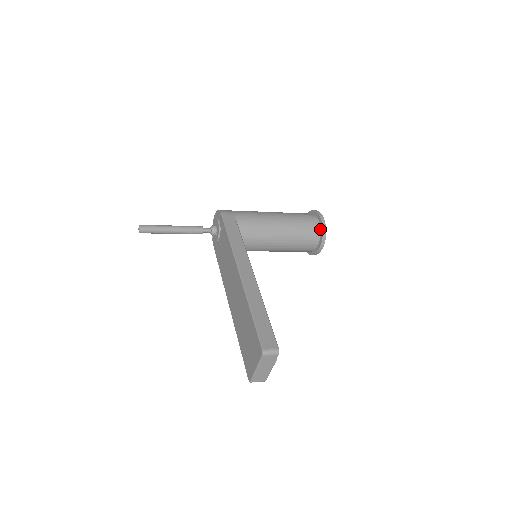
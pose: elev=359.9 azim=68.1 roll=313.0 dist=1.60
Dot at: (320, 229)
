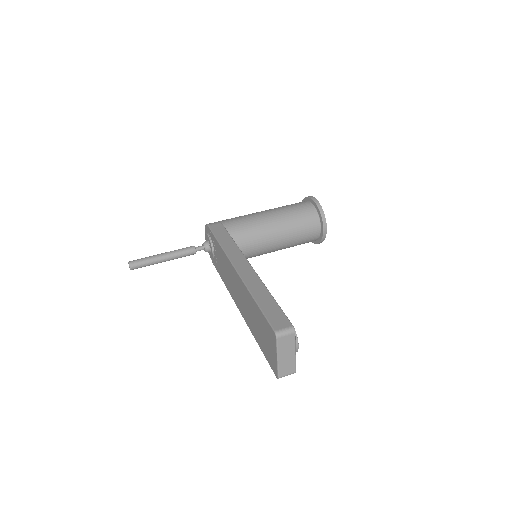
Dot at: (317, 212)
